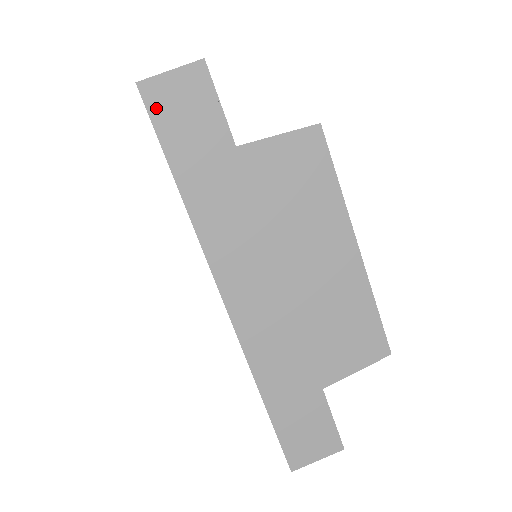
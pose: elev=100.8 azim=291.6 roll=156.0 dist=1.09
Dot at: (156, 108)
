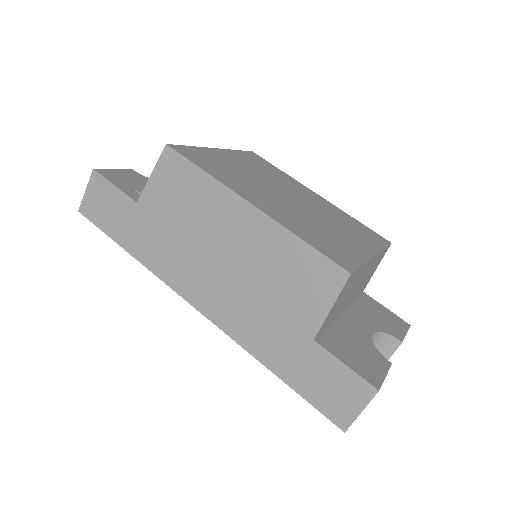
Dot at: (93, 216)
